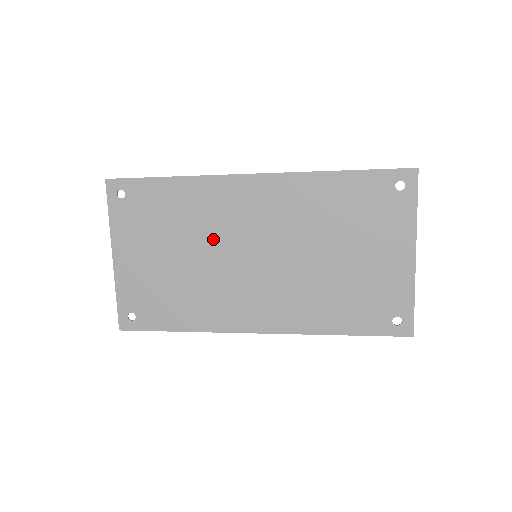
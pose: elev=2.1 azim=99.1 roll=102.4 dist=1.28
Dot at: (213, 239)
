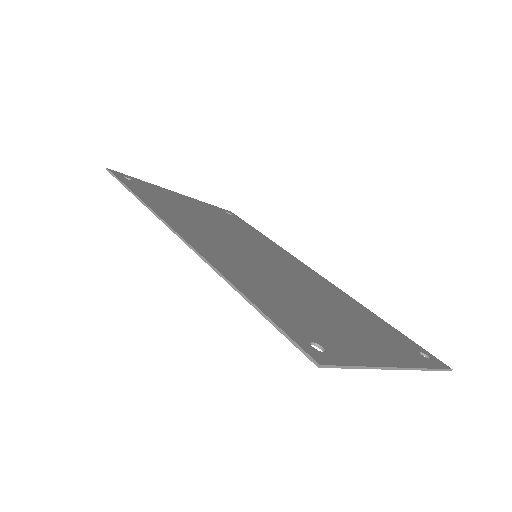
Dot at: occluded
